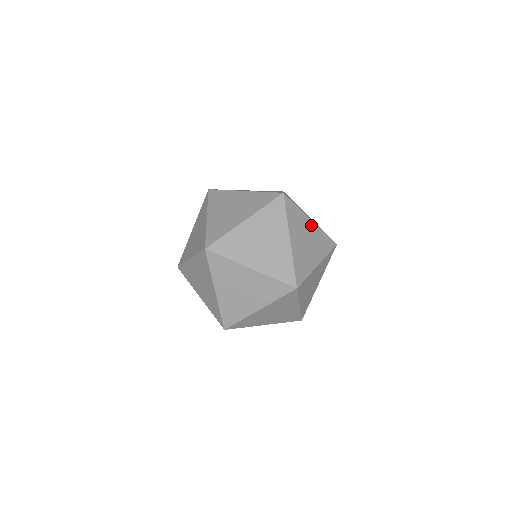
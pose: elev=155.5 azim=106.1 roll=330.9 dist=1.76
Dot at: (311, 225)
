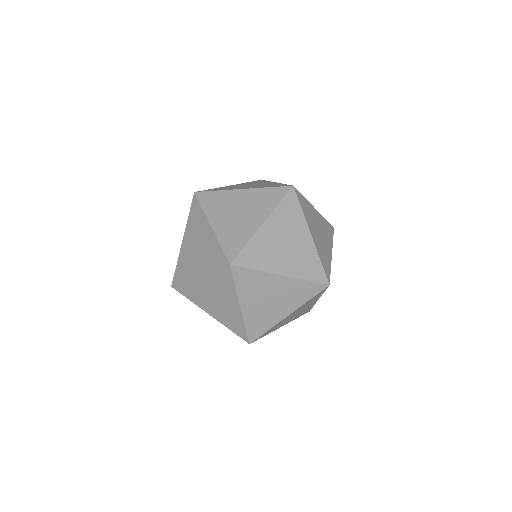
Dot at: (306, 238)
